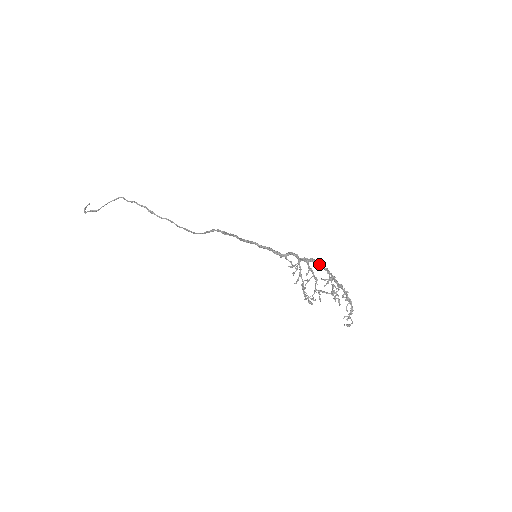
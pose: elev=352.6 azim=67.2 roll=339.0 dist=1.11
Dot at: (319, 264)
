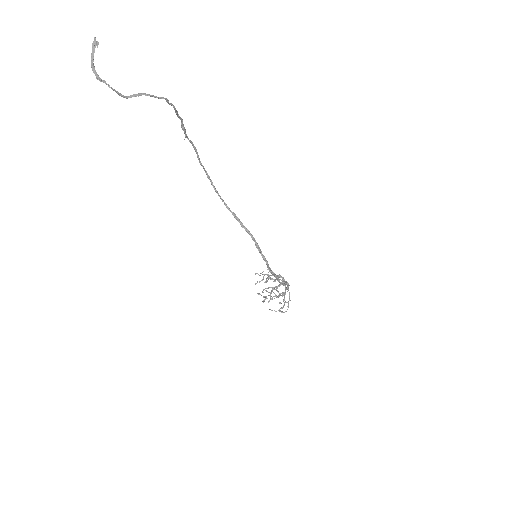
Dot at: occluded
